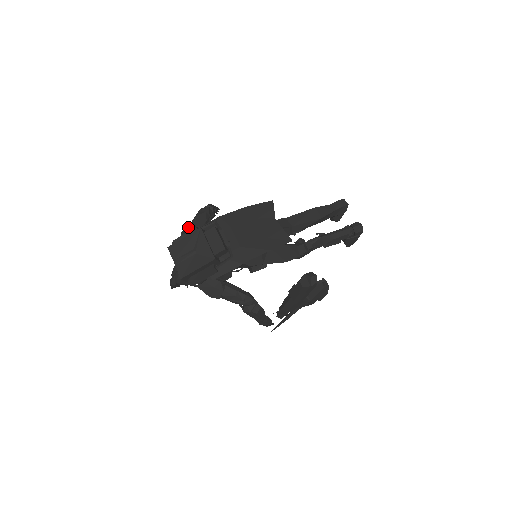
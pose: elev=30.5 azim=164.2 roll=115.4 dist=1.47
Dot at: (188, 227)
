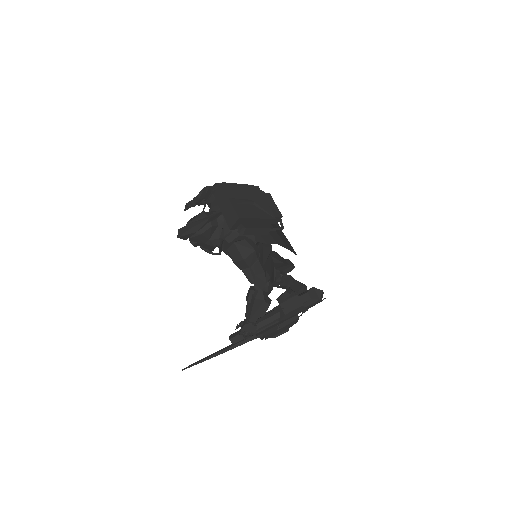
Dot at: occluded
